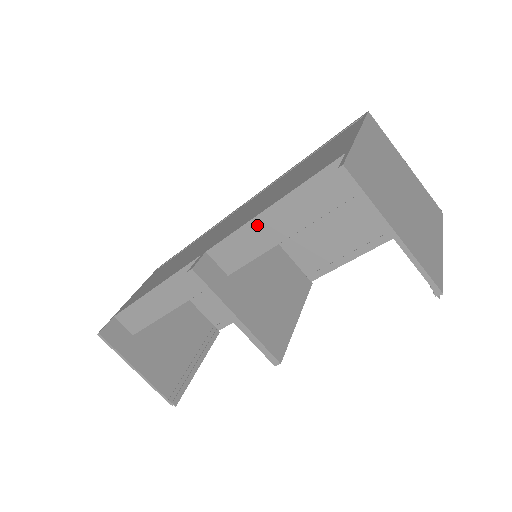
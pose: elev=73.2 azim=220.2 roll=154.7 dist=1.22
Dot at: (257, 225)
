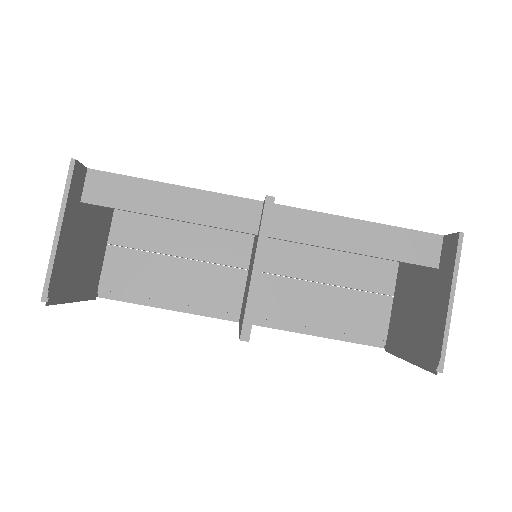
Dot at: (338, 223)
